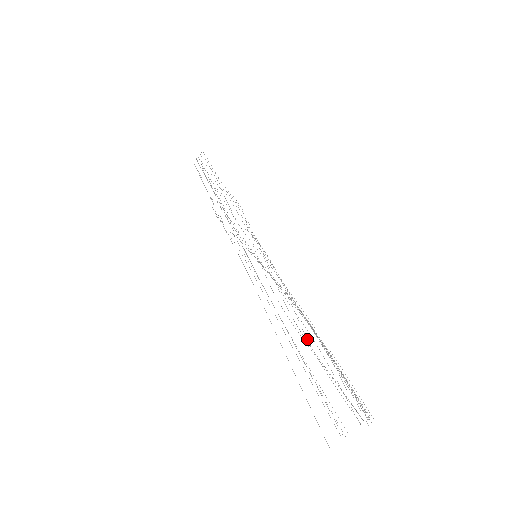
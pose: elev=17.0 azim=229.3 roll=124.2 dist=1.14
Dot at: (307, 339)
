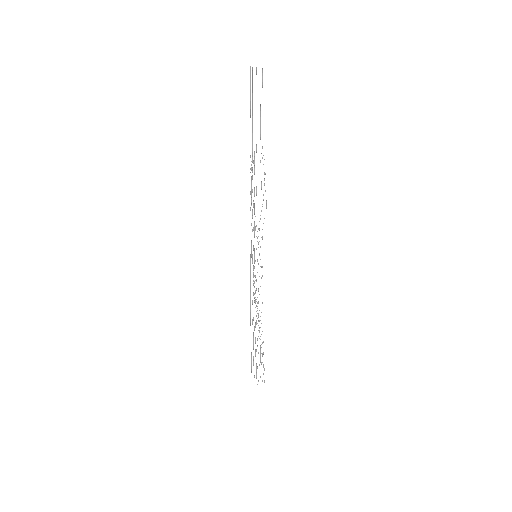
Dot at: occluded
